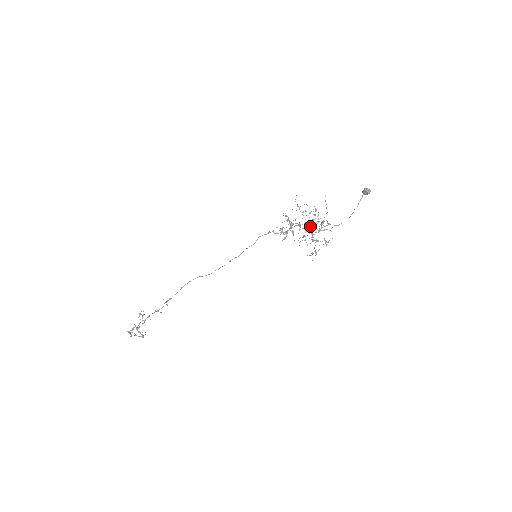
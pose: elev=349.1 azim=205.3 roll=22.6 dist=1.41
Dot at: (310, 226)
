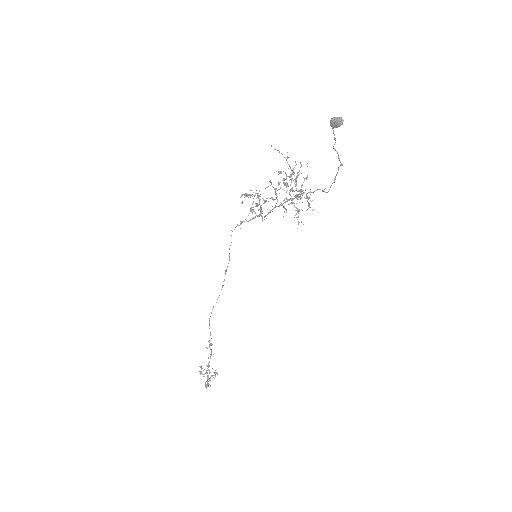
Dot at: occluded
